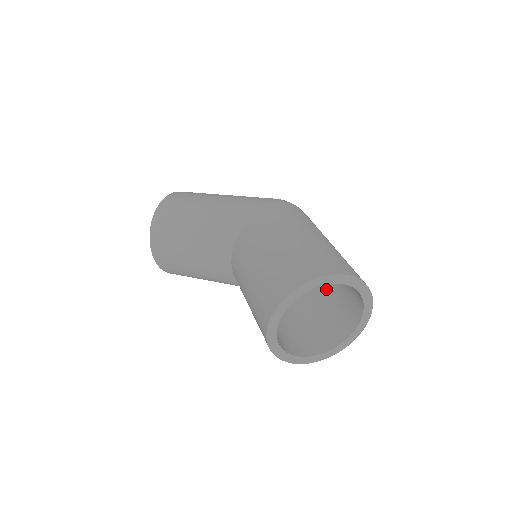
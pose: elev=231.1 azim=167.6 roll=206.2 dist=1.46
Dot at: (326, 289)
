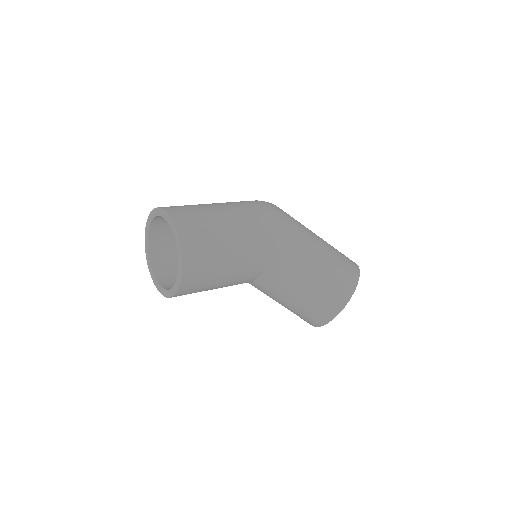
Dot at: occluded
